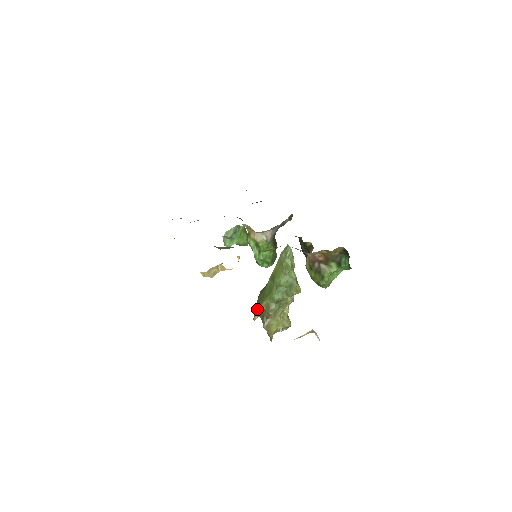
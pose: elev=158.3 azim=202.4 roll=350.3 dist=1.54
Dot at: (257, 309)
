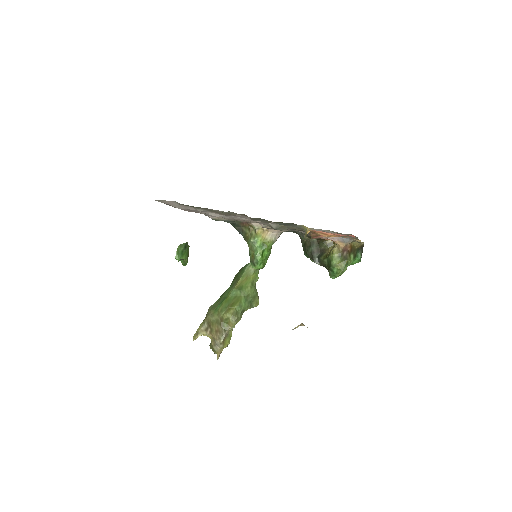
Dot at: (202, 326)
